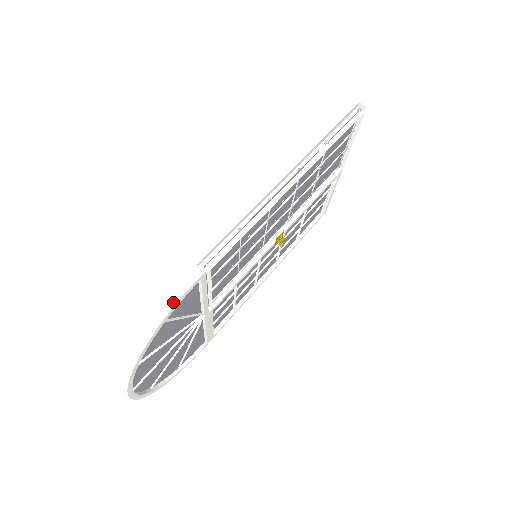
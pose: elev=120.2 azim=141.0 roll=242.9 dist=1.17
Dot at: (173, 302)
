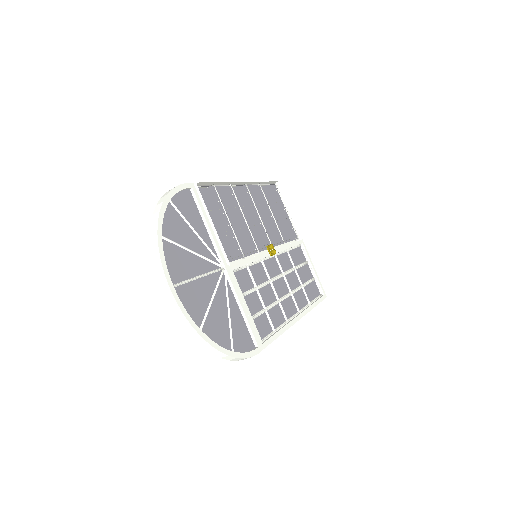
Dot at: (174, 188)
